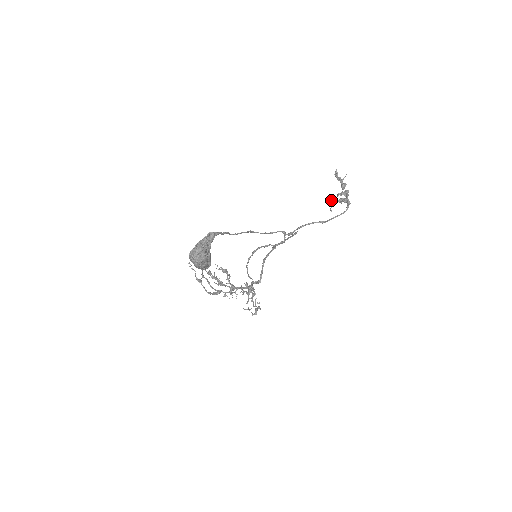
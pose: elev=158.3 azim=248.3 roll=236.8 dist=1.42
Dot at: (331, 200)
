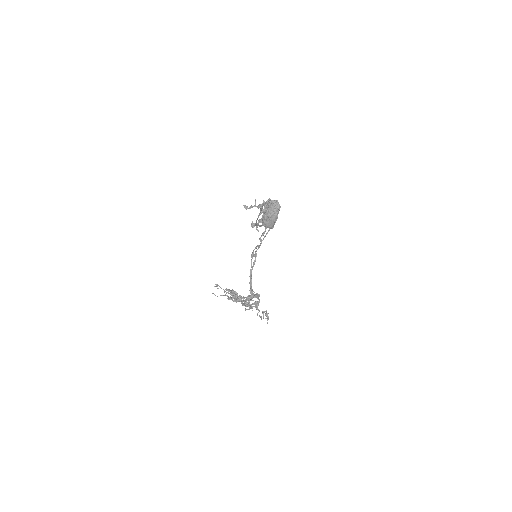
Dot at: (254, 224)
